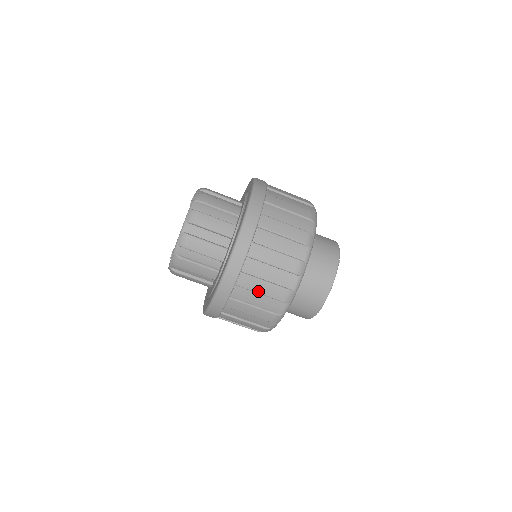
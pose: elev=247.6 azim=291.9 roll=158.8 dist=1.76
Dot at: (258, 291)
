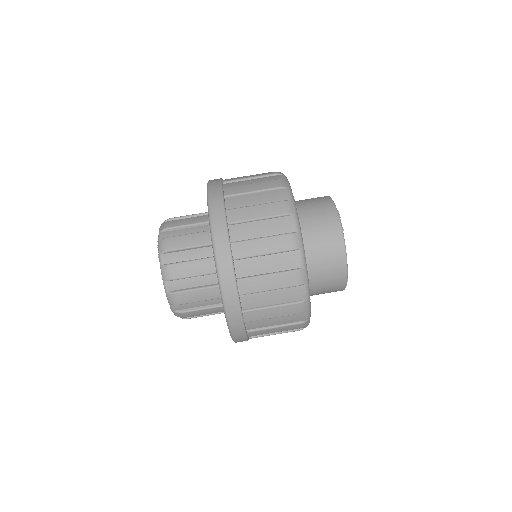
Dot at: (270, 317)
